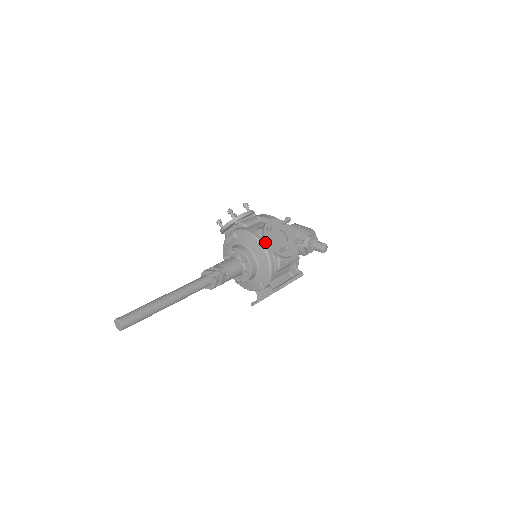
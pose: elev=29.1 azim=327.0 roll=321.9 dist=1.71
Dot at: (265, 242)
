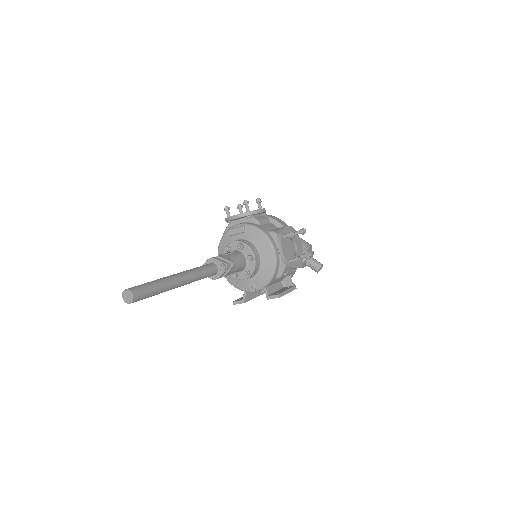
Dot at: (279, 247)
